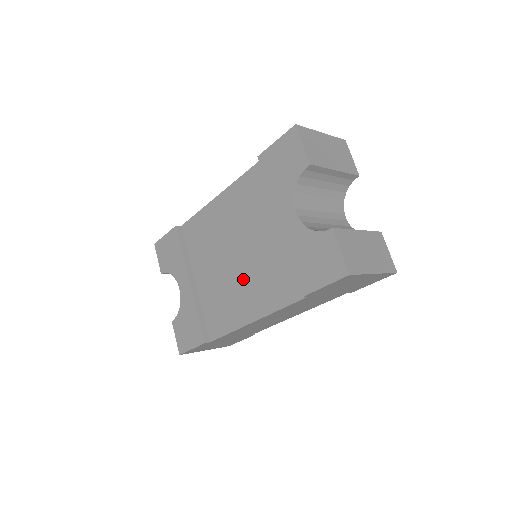
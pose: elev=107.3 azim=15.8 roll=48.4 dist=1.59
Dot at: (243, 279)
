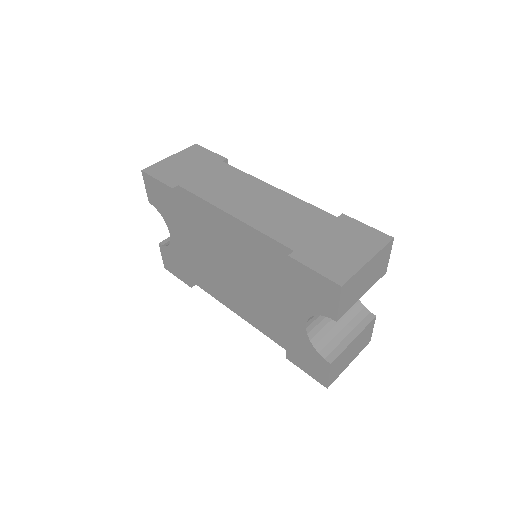
Dot at: (239, 290)
